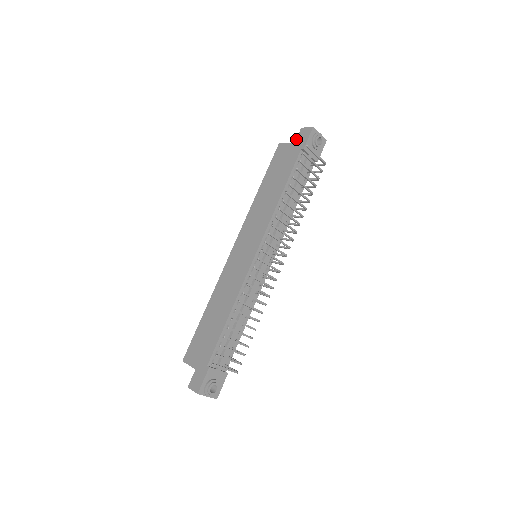
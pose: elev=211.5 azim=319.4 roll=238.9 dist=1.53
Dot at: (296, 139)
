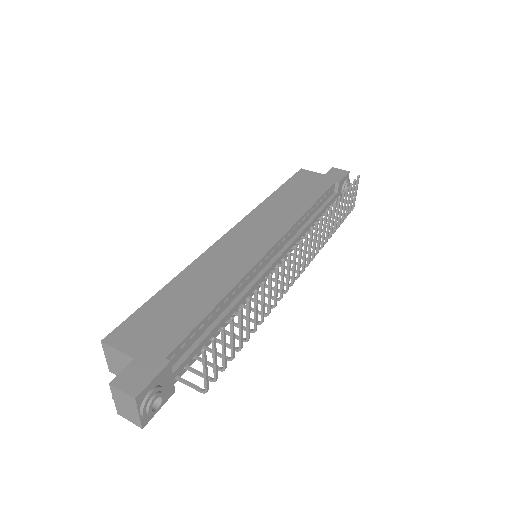
Dot at: (327, 172)
